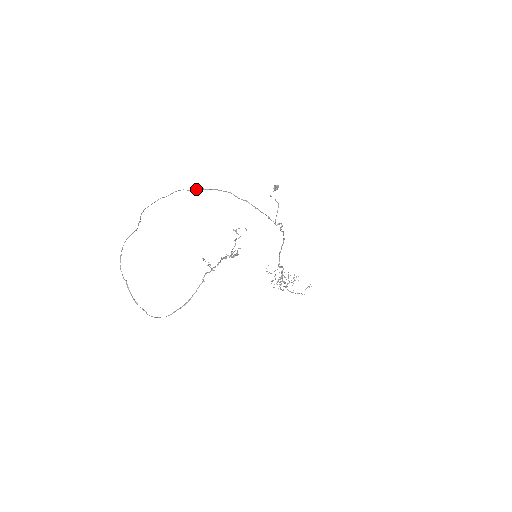
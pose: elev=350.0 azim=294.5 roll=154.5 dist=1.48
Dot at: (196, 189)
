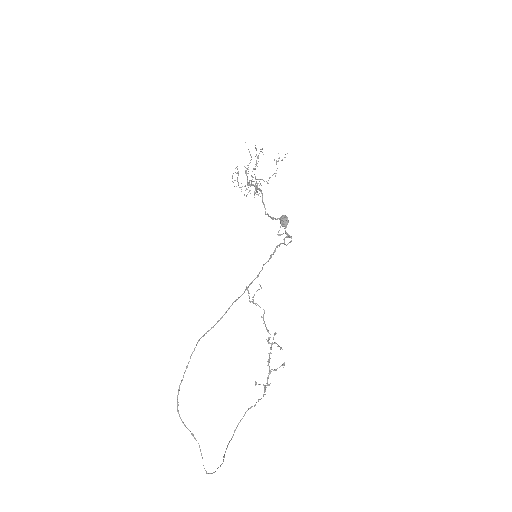
Dot at: (206, 333)
